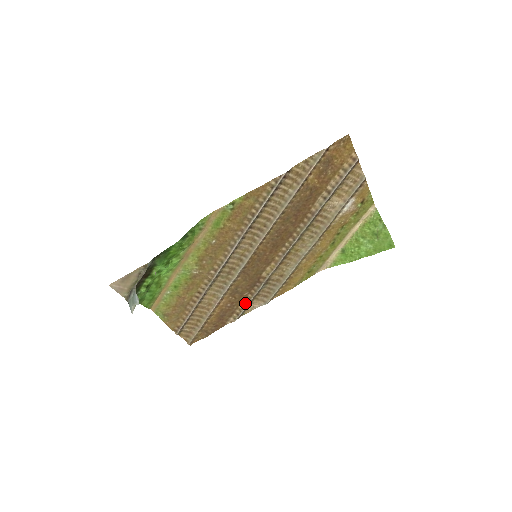
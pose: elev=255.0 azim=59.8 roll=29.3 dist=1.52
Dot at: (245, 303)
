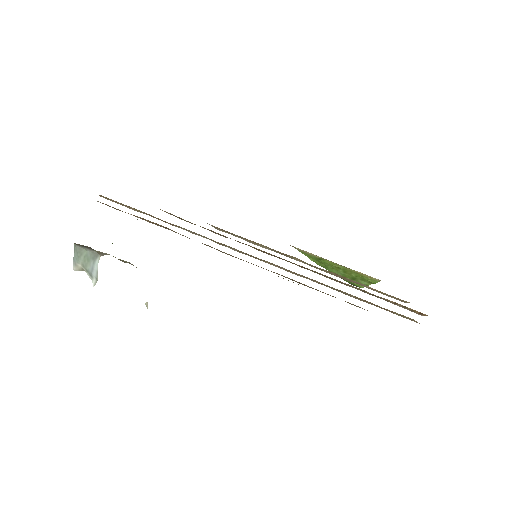
Dot at: occluded
